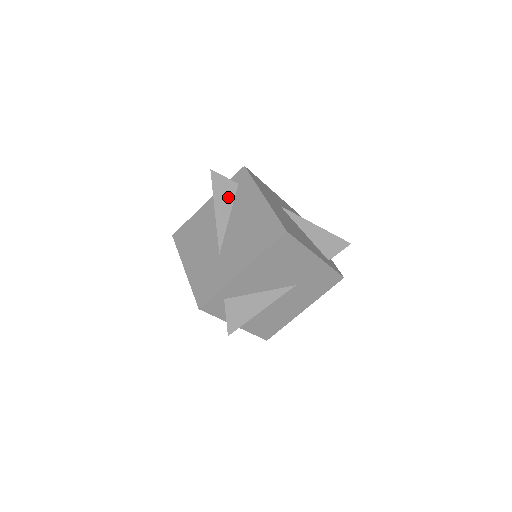
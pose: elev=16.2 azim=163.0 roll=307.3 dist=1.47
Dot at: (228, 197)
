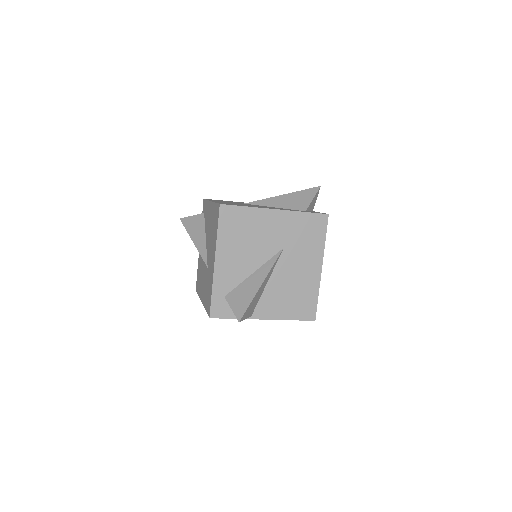
Dot at: (199, 226)
